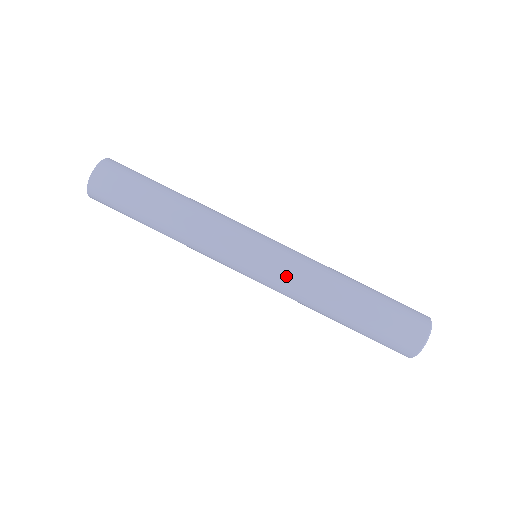
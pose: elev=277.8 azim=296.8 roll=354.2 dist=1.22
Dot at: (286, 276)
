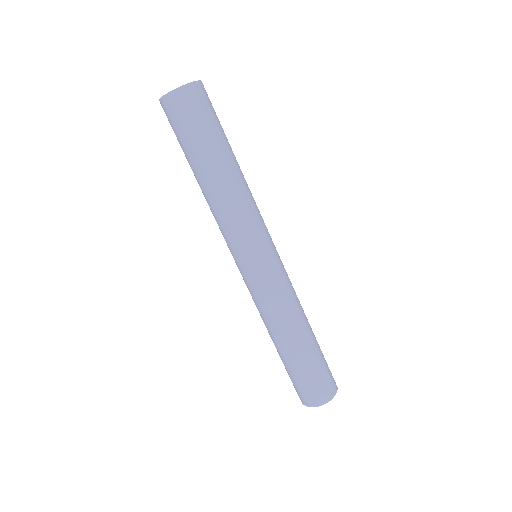
Dot at: (254, 296)
